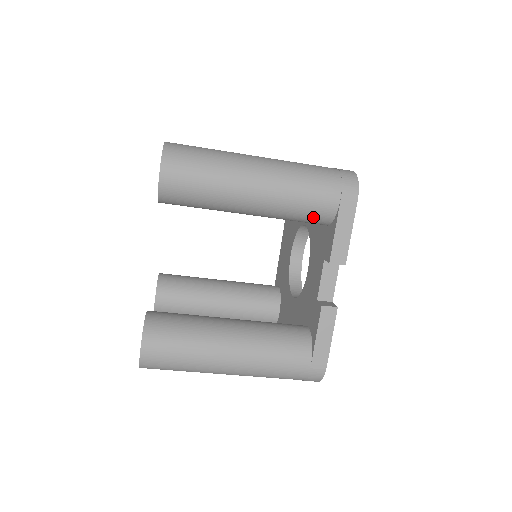
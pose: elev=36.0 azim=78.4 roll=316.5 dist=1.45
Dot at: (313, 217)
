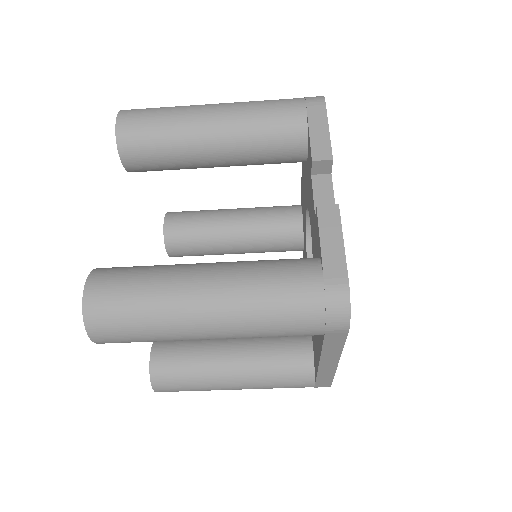
Dot at: (284, 134)
